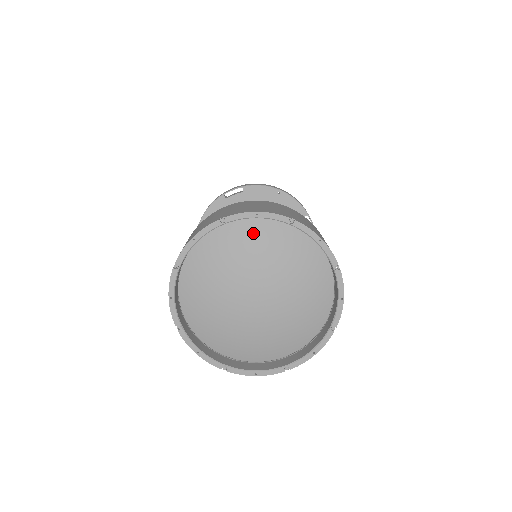
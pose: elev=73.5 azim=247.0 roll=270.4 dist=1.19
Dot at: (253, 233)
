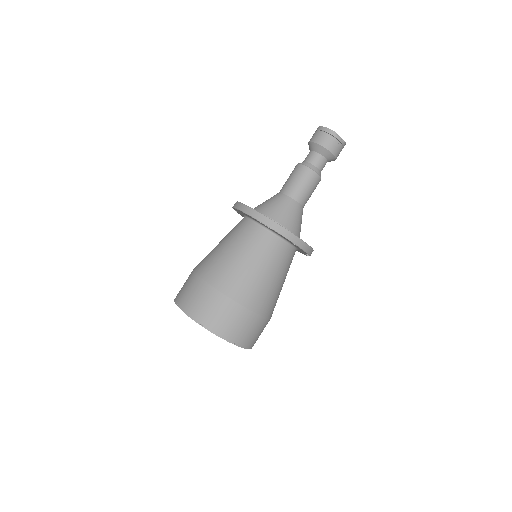
Dot at: occluded
